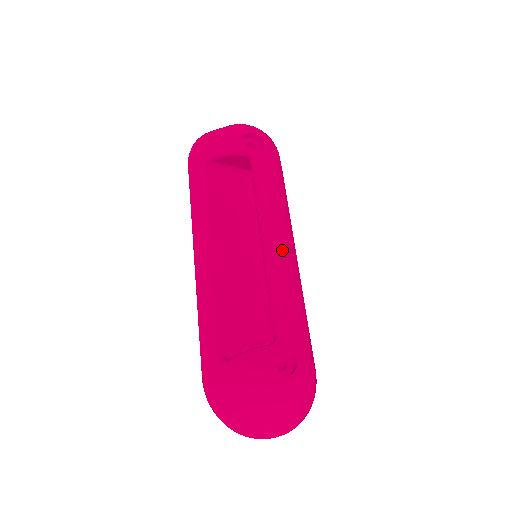
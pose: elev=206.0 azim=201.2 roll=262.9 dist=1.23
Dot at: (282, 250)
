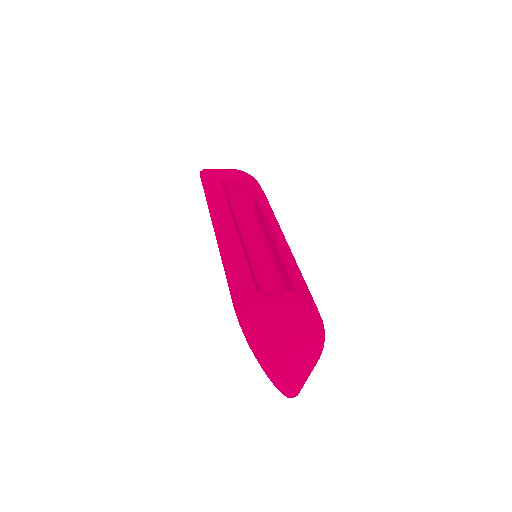
Dot at: occluded
